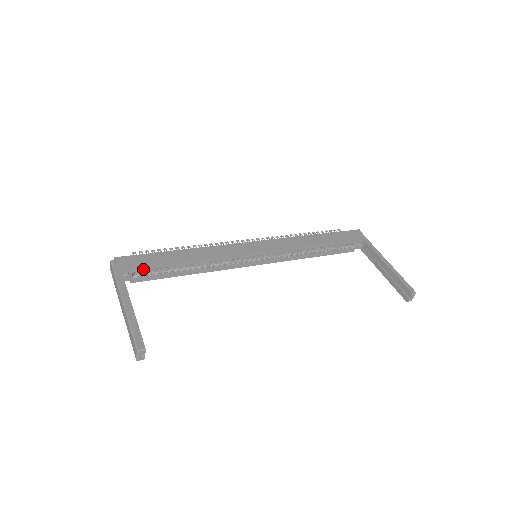
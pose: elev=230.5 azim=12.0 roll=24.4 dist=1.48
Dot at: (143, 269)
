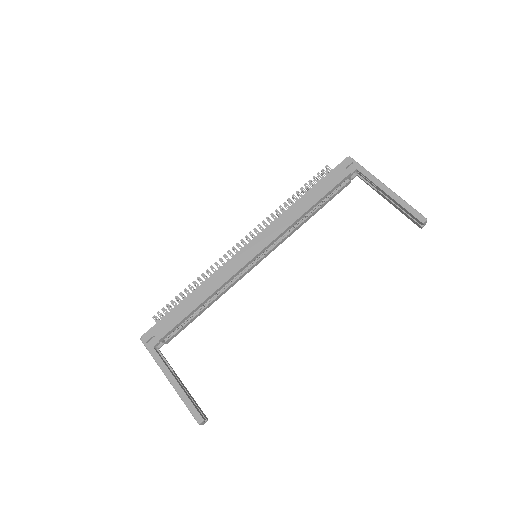
Dot at: (168, 334)
